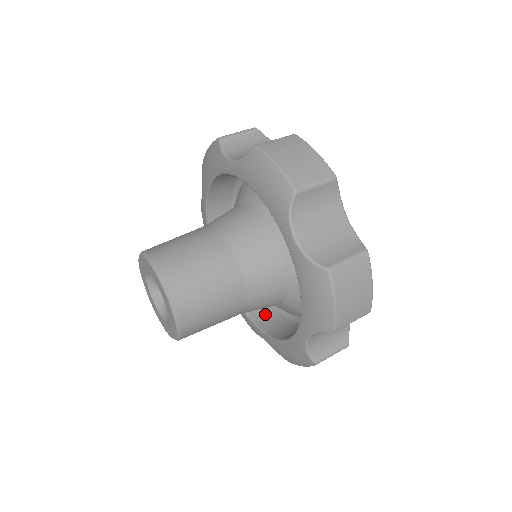
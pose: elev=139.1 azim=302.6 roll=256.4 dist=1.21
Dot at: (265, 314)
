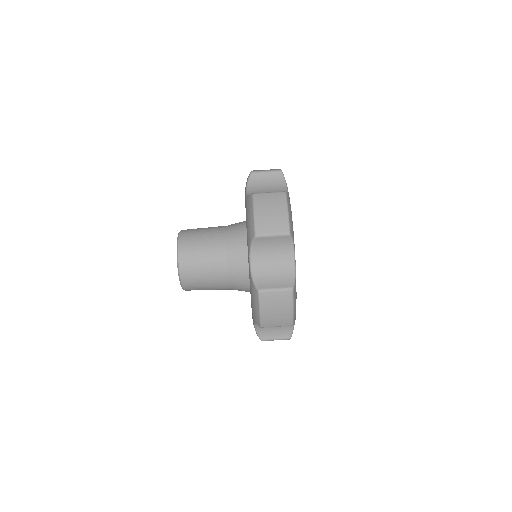
Dot at: occluded
